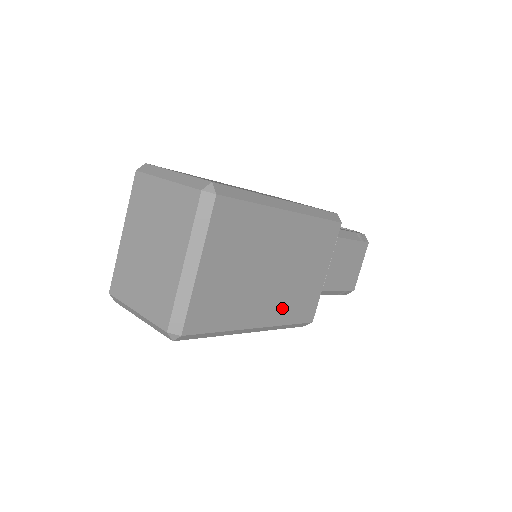
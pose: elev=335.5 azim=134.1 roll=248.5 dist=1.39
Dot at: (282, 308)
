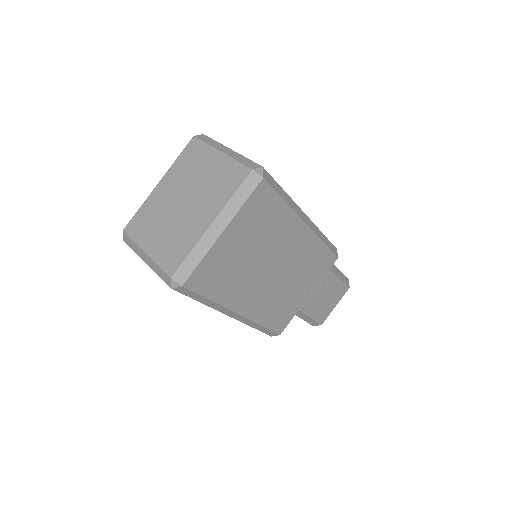
Dot at: (264, 307)
